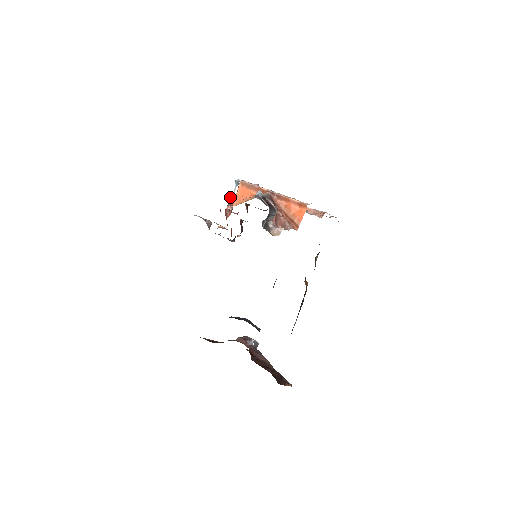
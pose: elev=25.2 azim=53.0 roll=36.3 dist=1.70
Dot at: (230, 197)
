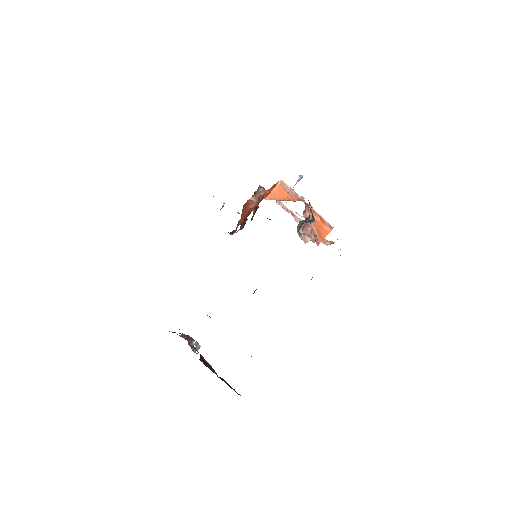
Dot at: occluded
